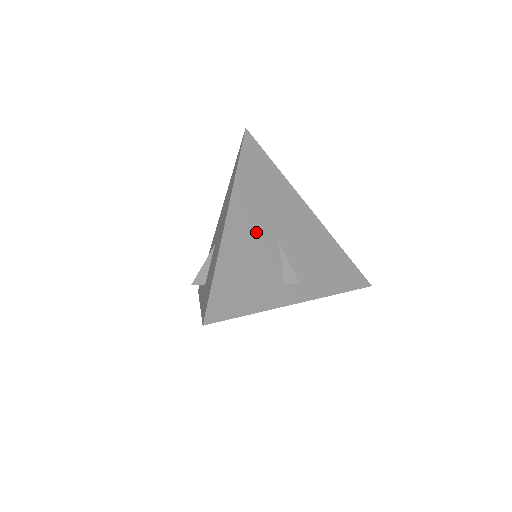
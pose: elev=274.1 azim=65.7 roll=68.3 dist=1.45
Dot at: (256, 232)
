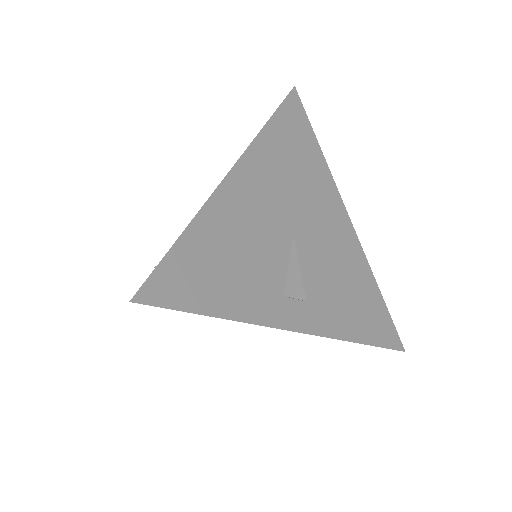
Dot at: (265, 210)
